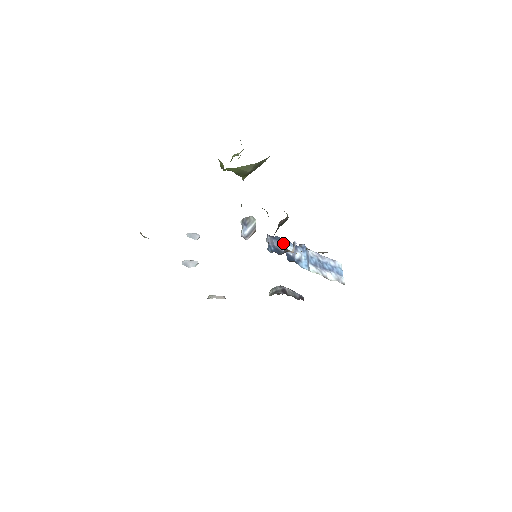
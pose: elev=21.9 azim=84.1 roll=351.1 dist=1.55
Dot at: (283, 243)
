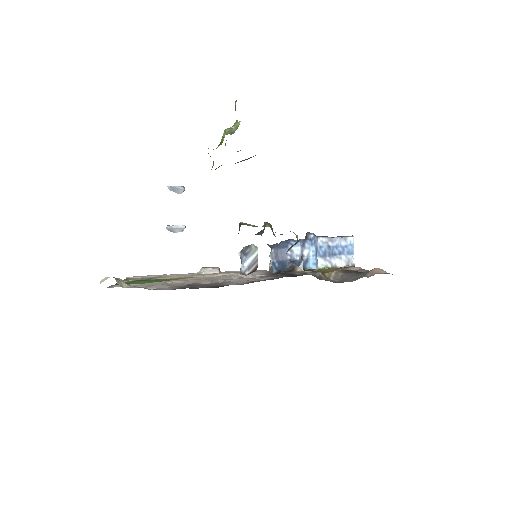
Dot at: occluded
